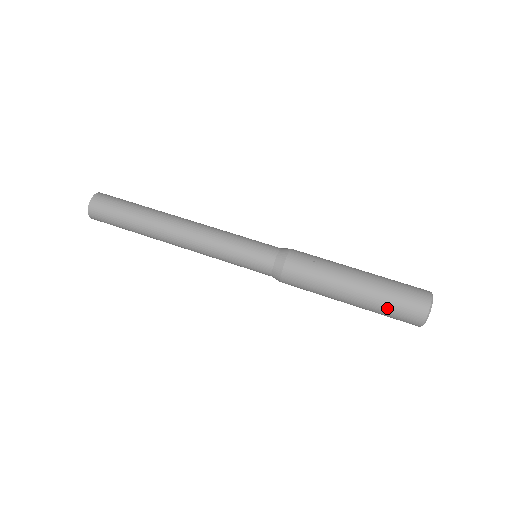
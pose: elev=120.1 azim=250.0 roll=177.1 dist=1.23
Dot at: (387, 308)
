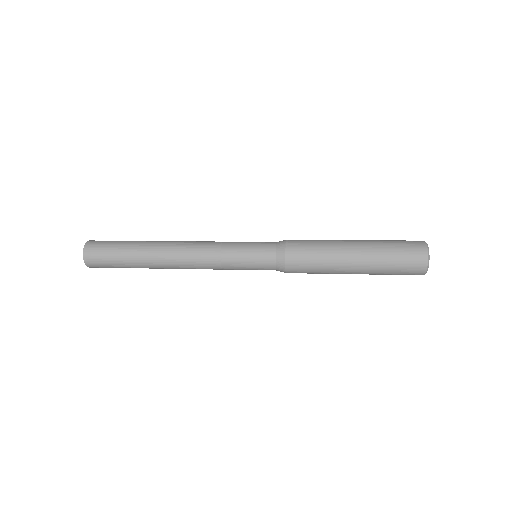
Dot at: (390, 246)
